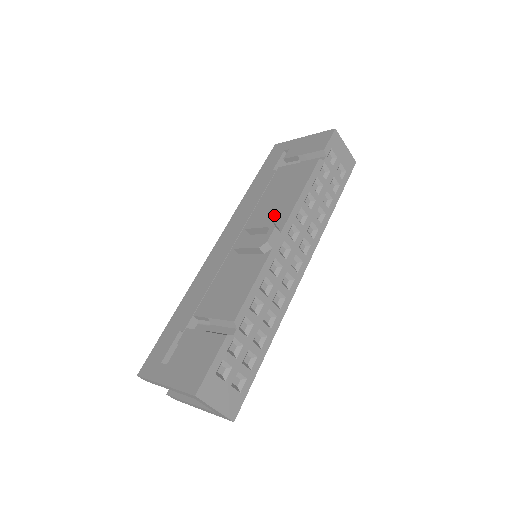
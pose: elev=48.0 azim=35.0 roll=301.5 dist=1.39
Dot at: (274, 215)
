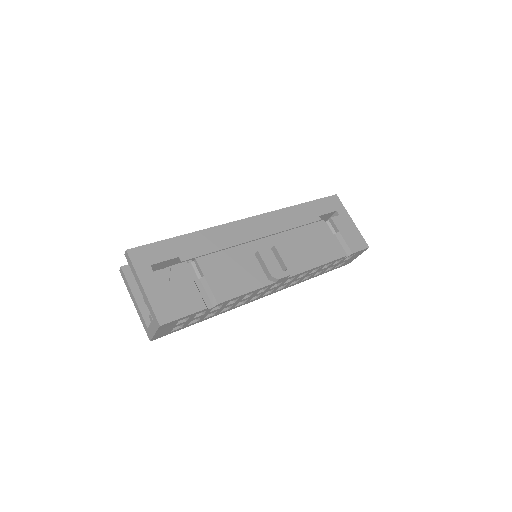
Dot at: (294, 257)
